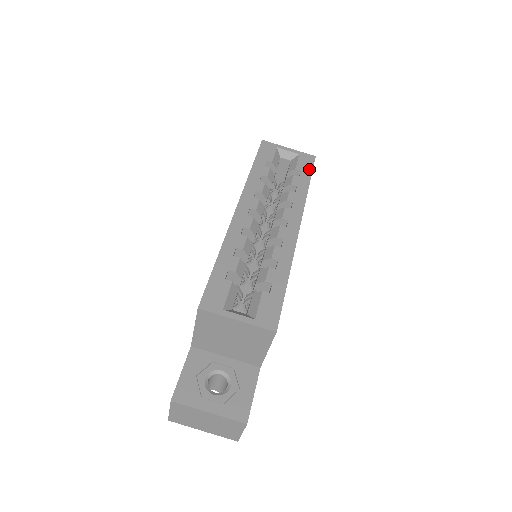
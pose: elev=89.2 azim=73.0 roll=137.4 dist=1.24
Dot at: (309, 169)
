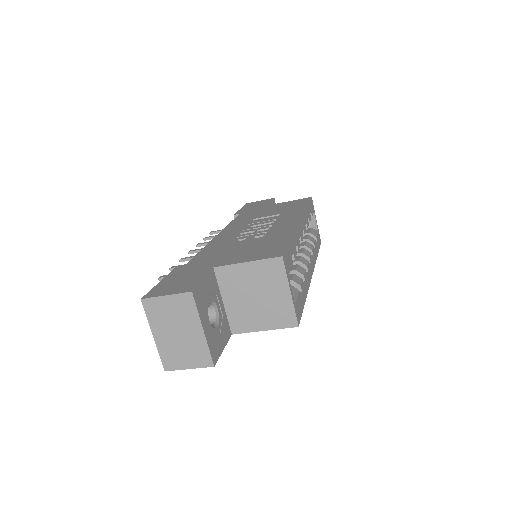
Dot at: (319, 246)
